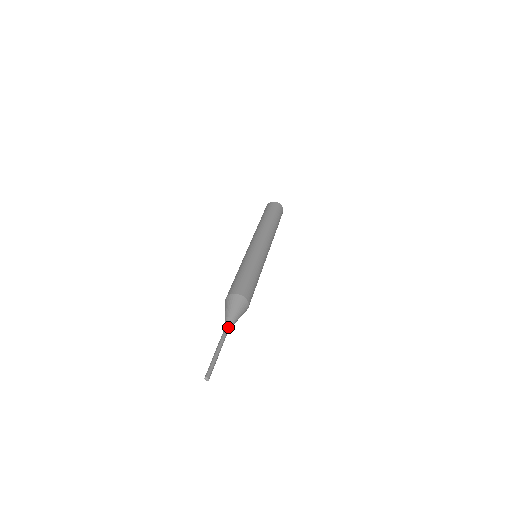
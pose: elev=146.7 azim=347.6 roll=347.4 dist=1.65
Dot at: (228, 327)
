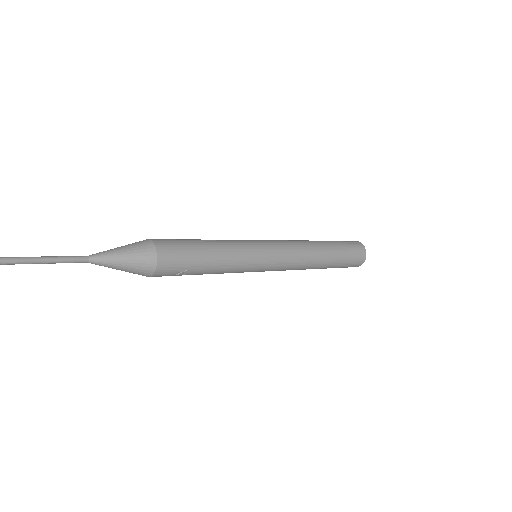
Dot at: (89, 256)
